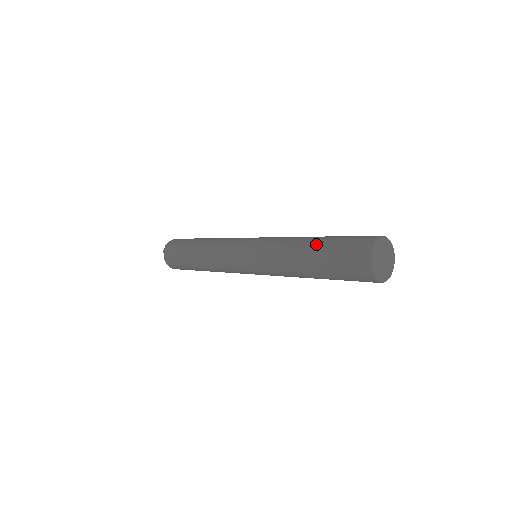
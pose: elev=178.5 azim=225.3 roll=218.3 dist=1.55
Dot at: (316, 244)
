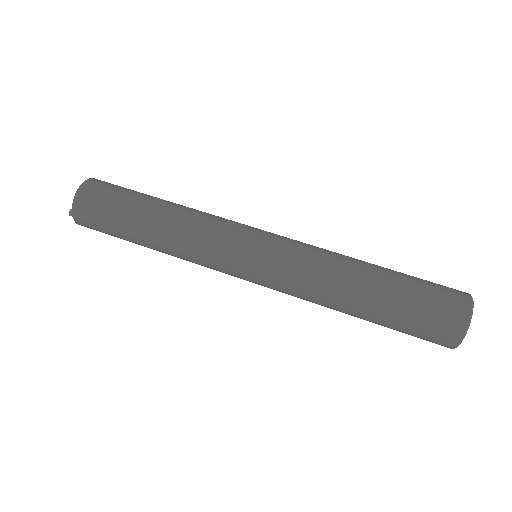
Dot at: occluded
